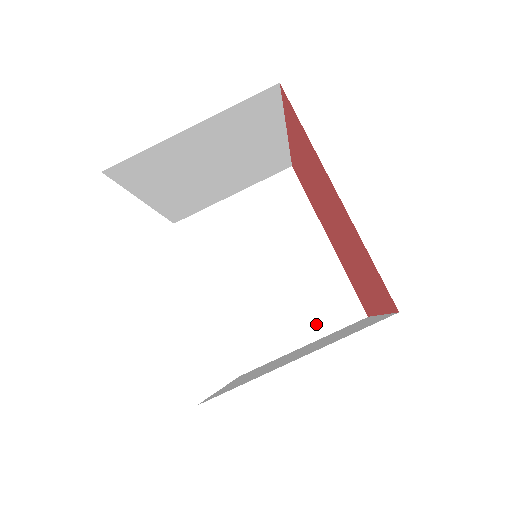
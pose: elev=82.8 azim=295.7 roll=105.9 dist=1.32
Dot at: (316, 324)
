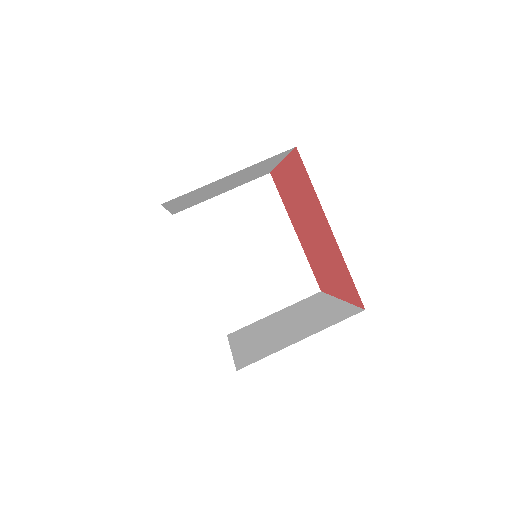
Dot at: (284, 296)
